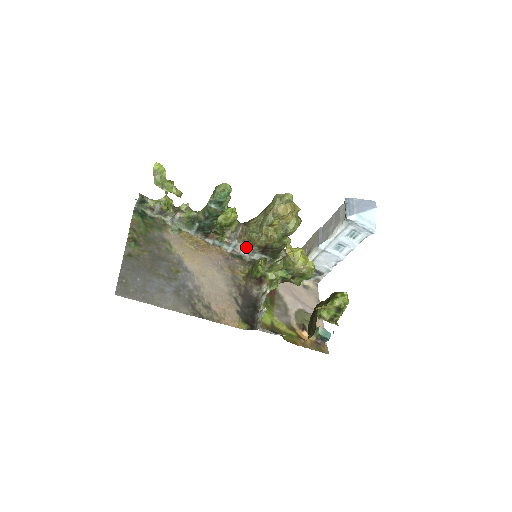
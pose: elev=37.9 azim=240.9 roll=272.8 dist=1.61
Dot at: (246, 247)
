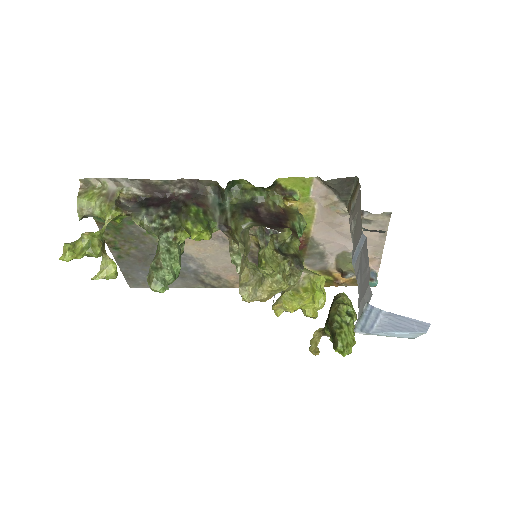
Dot at: occluded
